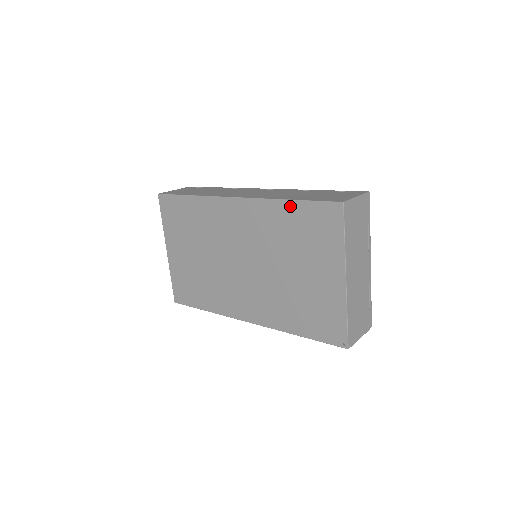
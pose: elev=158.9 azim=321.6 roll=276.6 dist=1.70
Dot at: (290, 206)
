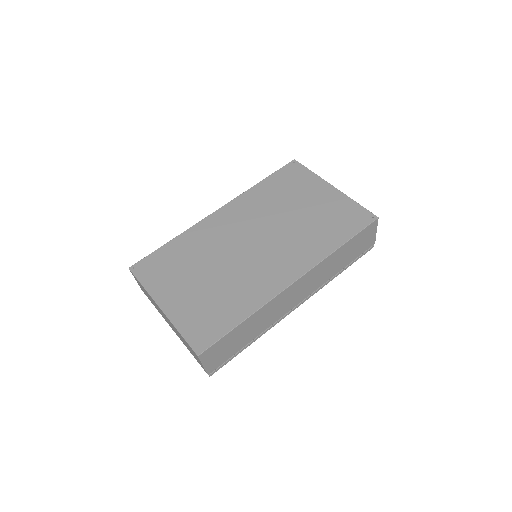
Dot at: (264, 183)
